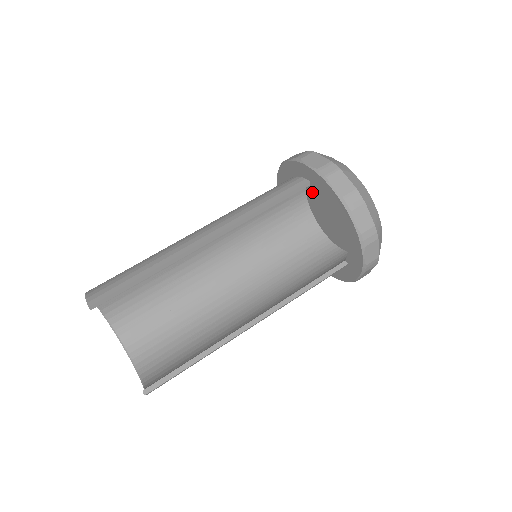
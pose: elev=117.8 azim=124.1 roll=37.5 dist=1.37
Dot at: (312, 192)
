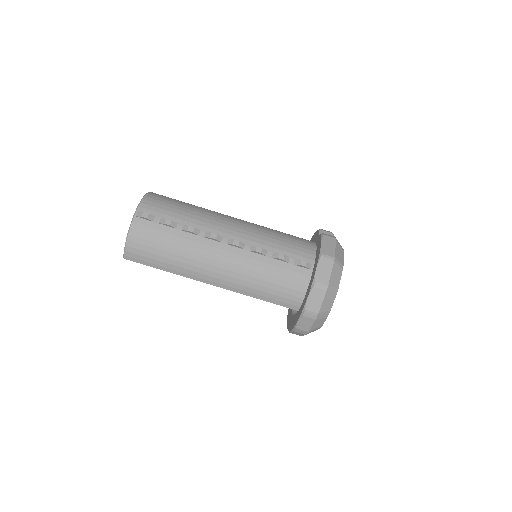
Dot at: occluded
